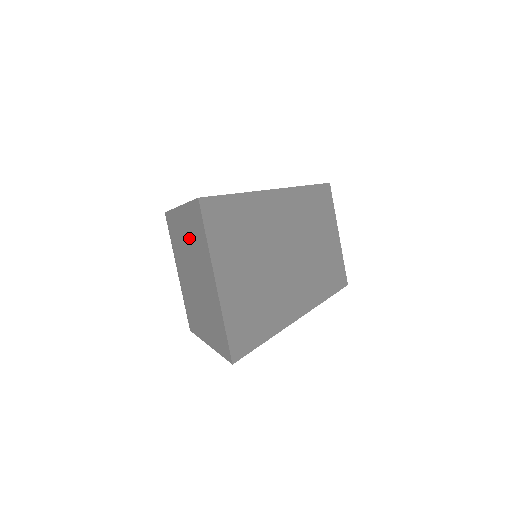
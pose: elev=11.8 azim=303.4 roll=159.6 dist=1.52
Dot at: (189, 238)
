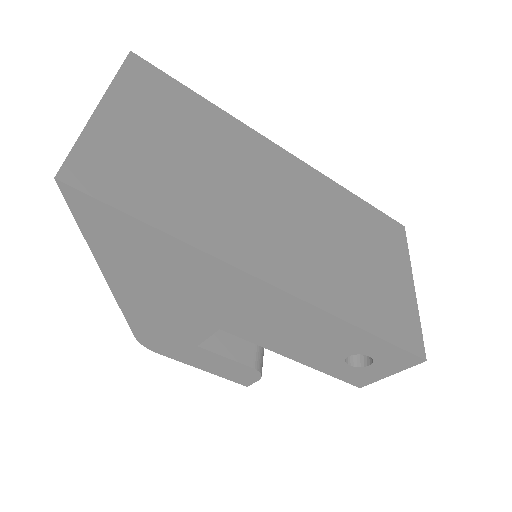
Dot at: occluded
